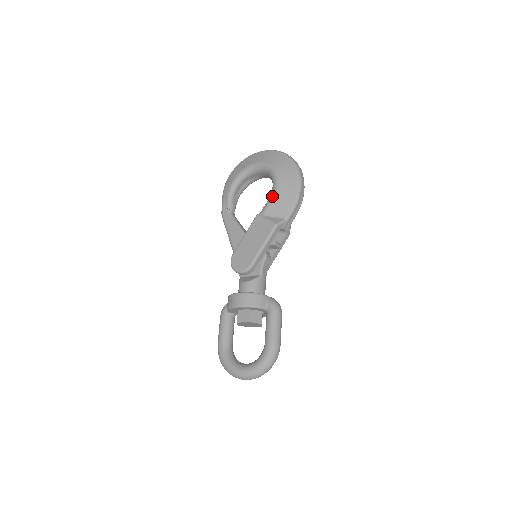
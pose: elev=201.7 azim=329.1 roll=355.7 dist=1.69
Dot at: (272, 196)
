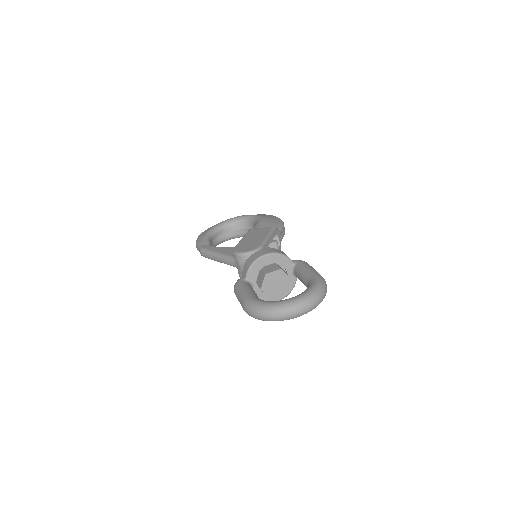
Dot at: (259, 221)
